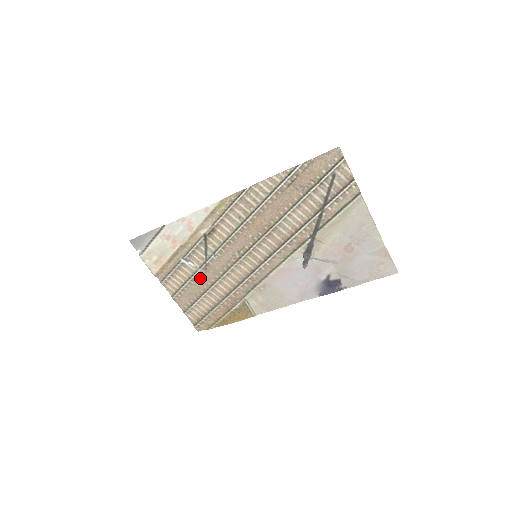
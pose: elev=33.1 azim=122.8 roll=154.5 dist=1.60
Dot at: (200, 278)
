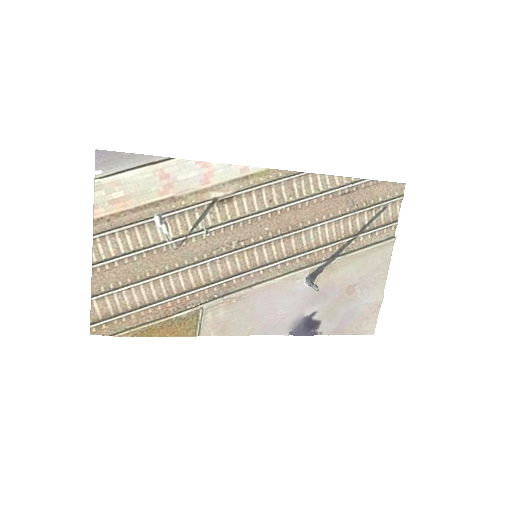
Dot at: (161, 254)
